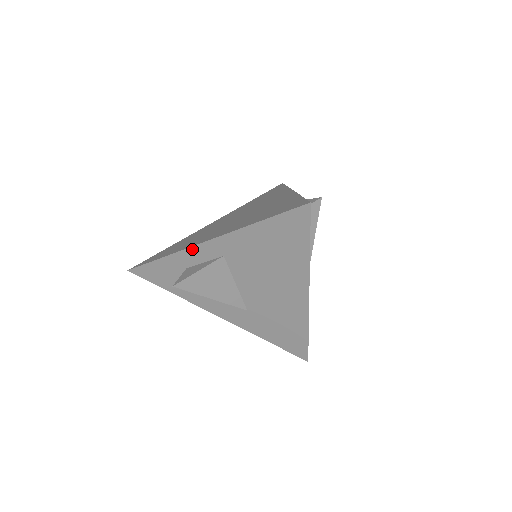
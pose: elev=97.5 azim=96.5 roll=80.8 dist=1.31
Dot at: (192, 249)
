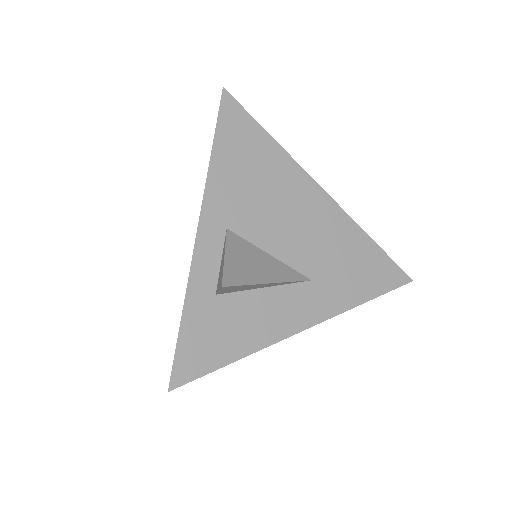
Dot at: (196, 257)
